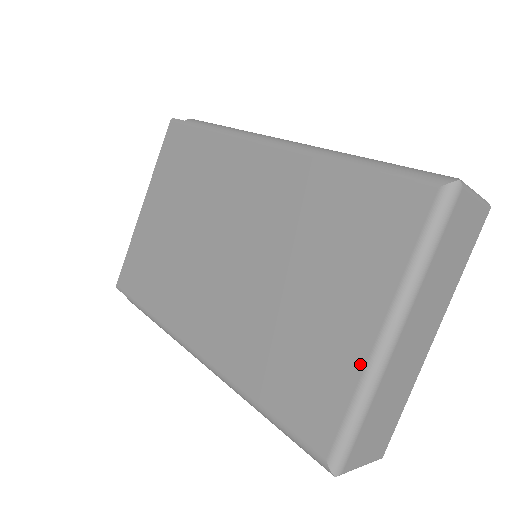
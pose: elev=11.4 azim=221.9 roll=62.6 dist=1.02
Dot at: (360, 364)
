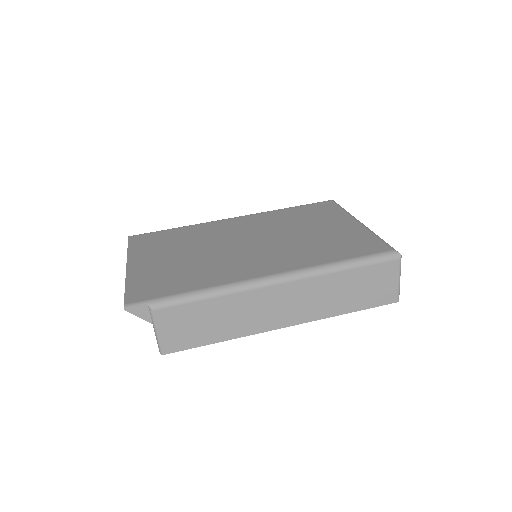
Dot at: (363, 229)
